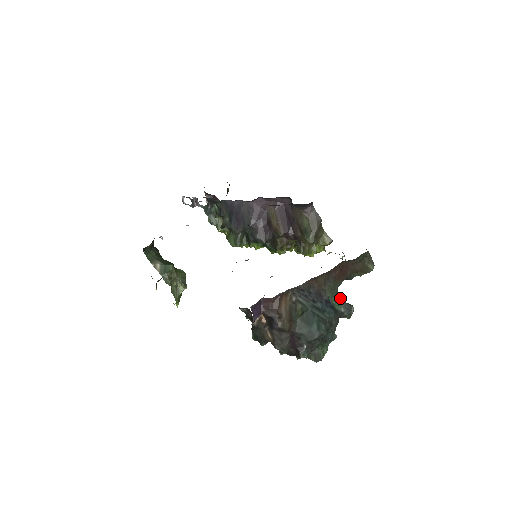
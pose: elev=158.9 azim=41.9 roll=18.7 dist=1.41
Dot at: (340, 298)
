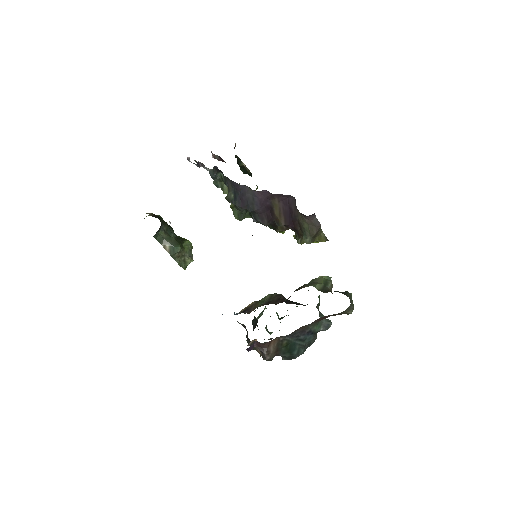
Dot at: (321, 320)
